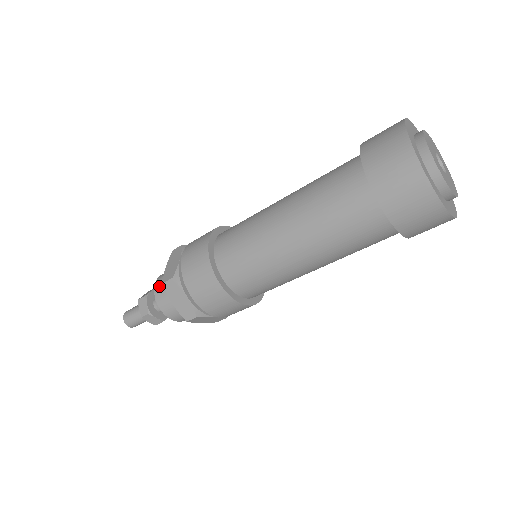
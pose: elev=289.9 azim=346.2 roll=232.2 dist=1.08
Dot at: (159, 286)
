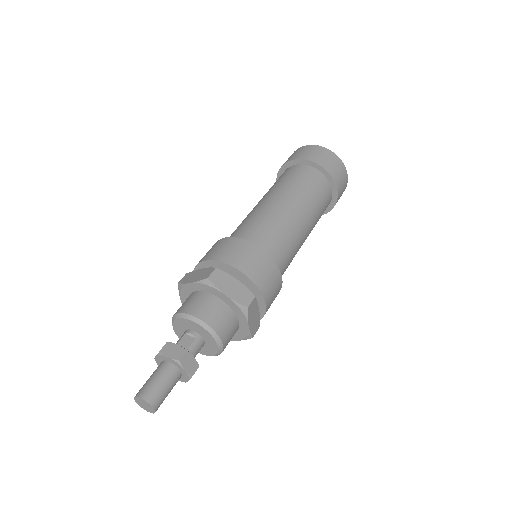
Dot at: (190, 306)
